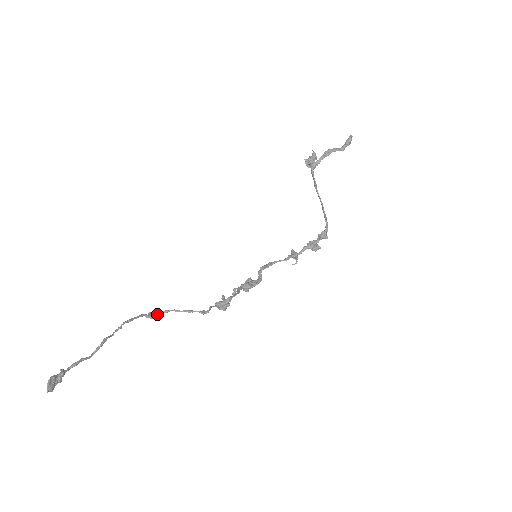
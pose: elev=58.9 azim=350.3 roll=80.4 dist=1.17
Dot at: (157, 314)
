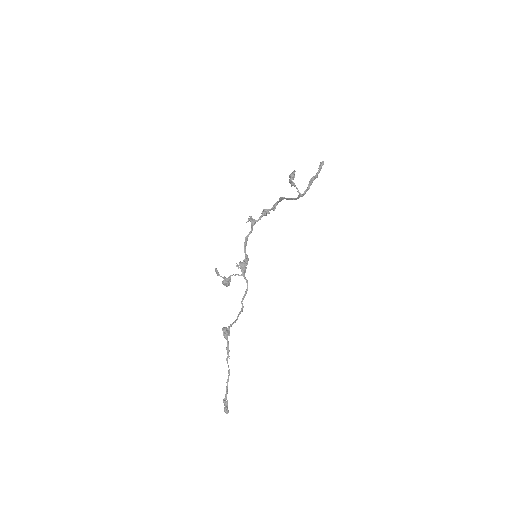
Dot at: (229, 333)
